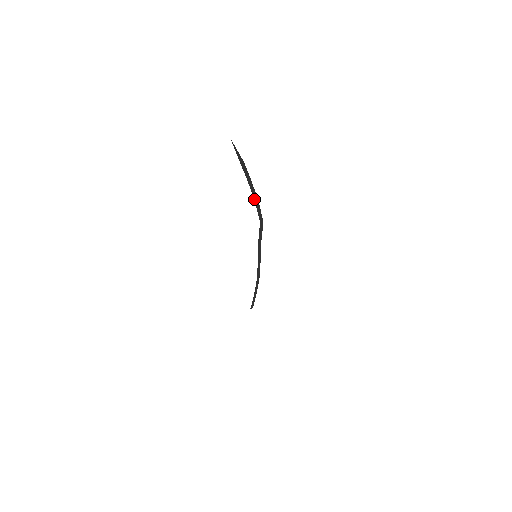
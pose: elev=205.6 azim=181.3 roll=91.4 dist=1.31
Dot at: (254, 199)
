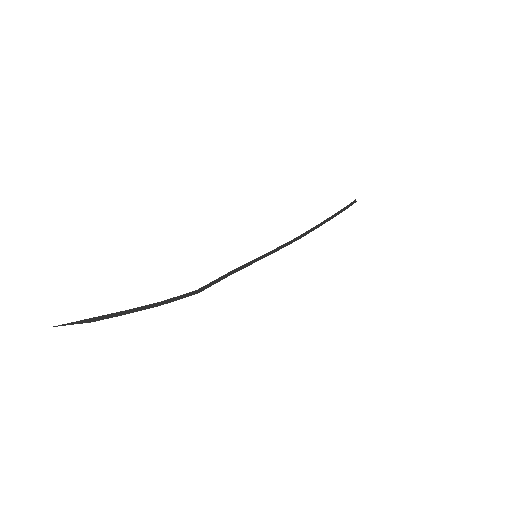
Dot at: occluded
